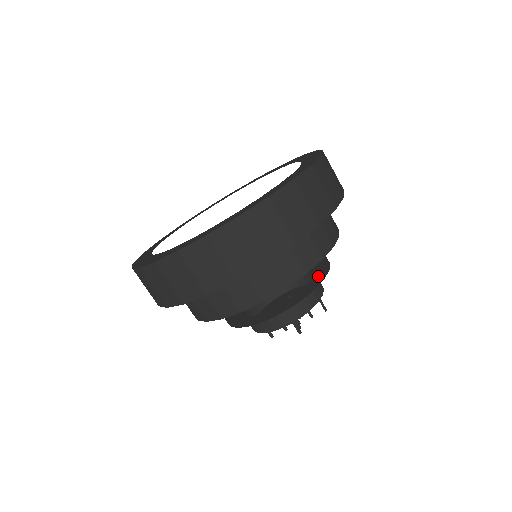
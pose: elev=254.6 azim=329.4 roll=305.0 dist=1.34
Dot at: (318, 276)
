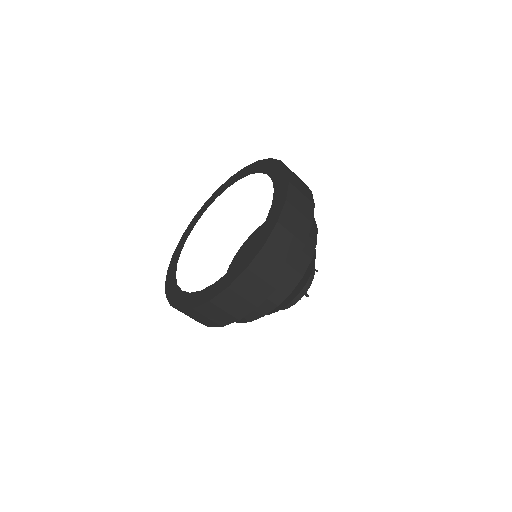
Dot at: occluded
